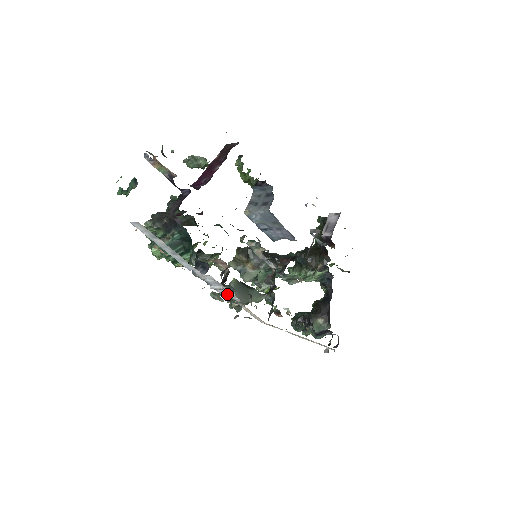
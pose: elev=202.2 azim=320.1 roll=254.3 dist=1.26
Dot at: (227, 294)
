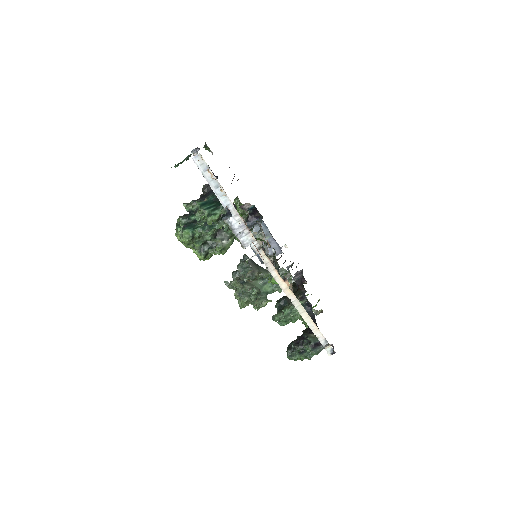
Dot at: (247, 243)
